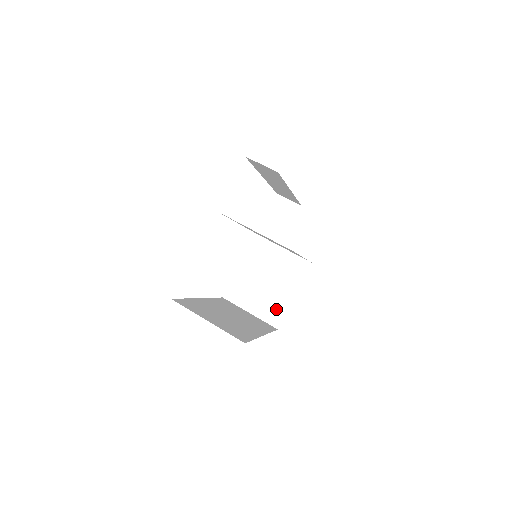
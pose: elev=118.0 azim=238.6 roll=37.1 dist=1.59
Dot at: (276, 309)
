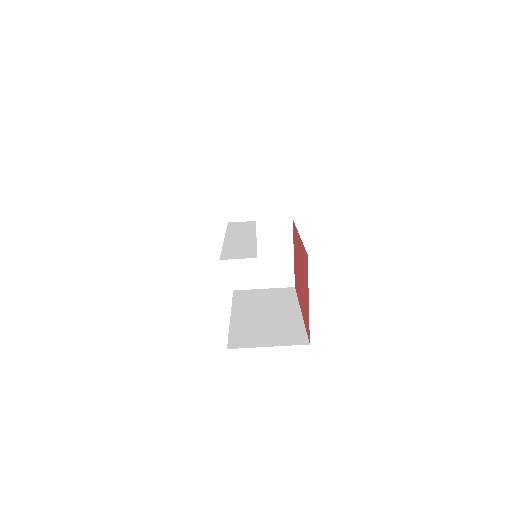
Dot at: (284, 273)
